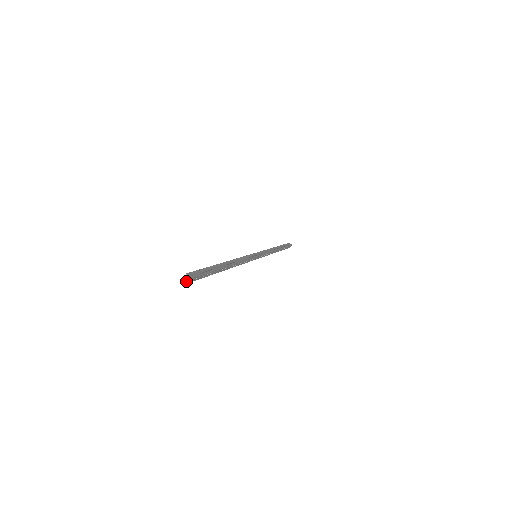
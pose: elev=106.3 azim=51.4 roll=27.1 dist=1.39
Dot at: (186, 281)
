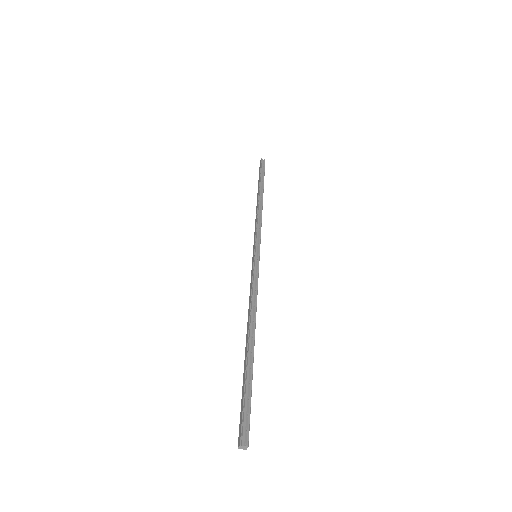
Dot at: occluded
